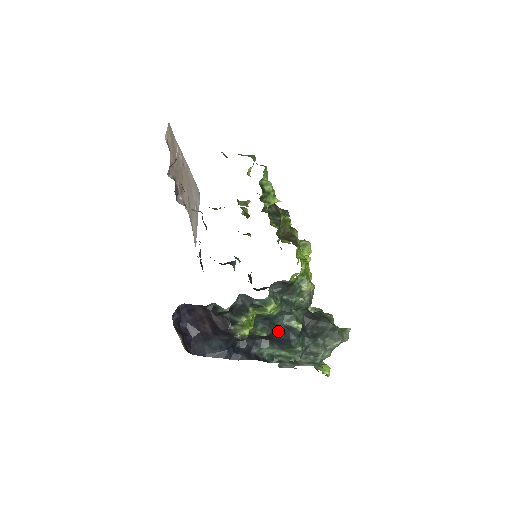
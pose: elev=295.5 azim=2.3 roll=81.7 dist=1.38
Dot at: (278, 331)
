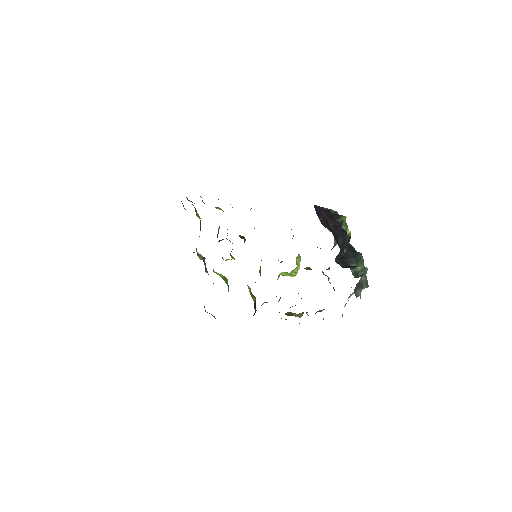
Dot at: (348, 247)
